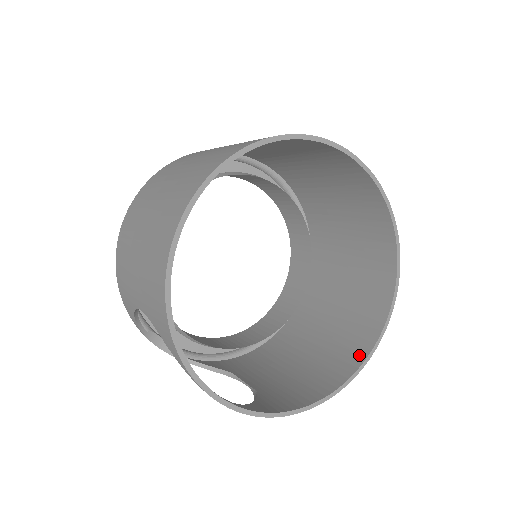
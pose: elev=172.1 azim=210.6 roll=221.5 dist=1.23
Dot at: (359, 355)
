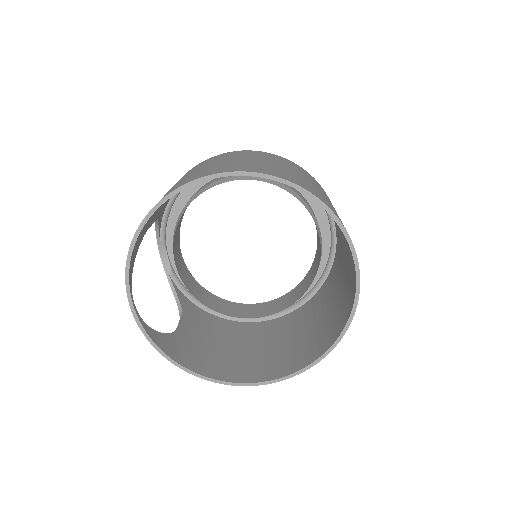
Dot at: (252, 377)
